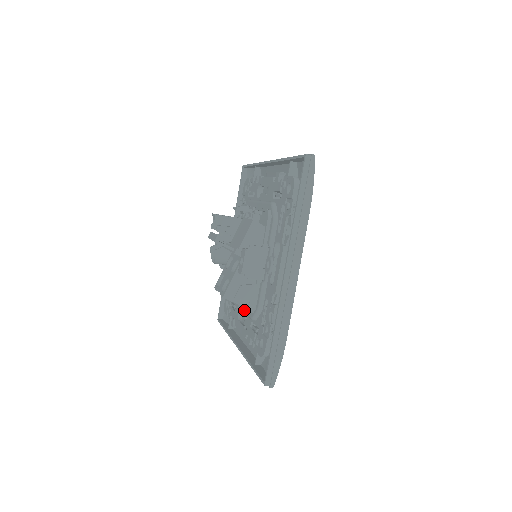
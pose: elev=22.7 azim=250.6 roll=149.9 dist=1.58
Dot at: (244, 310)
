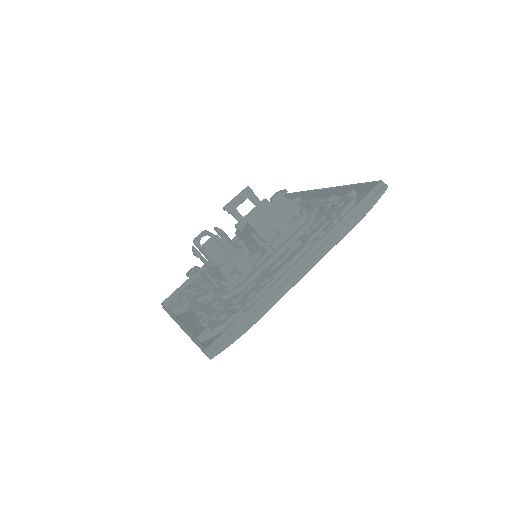
Dot at: (287, 240)
